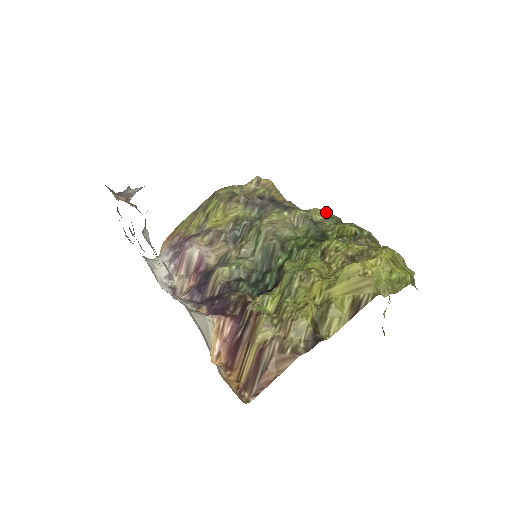
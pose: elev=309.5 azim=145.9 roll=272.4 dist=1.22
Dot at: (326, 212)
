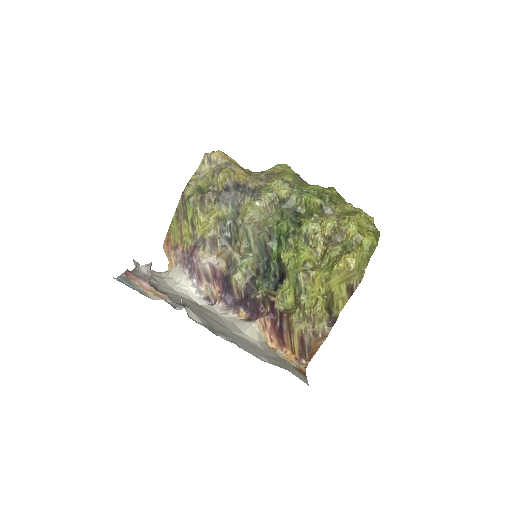
Dot at: (286, 181)
